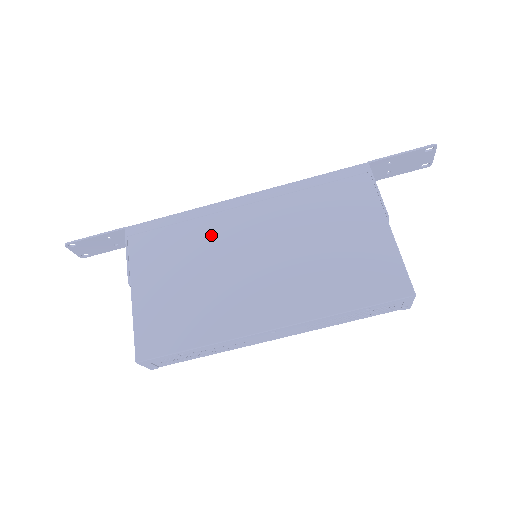
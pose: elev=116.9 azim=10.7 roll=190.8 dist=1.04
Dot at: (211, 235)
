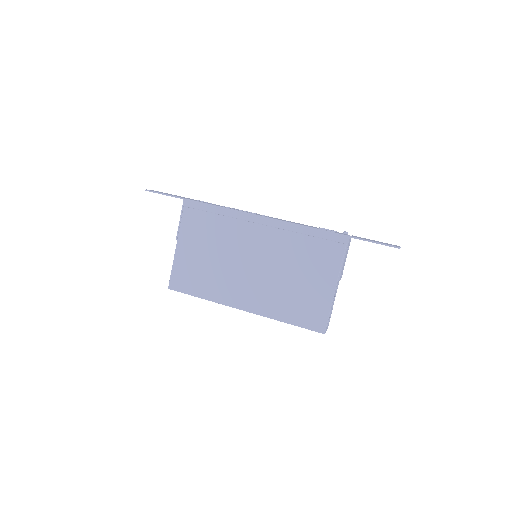
Dot at: (233, 234)
